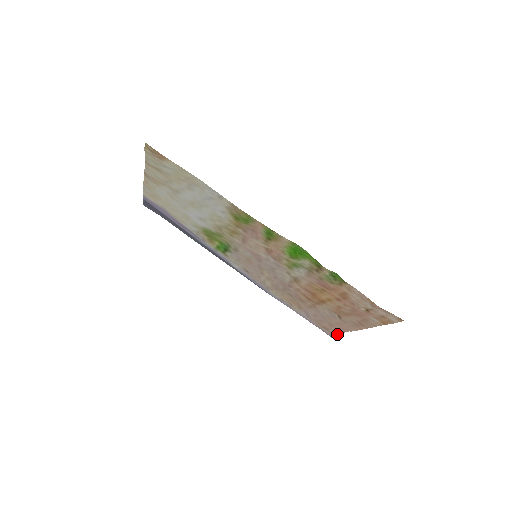
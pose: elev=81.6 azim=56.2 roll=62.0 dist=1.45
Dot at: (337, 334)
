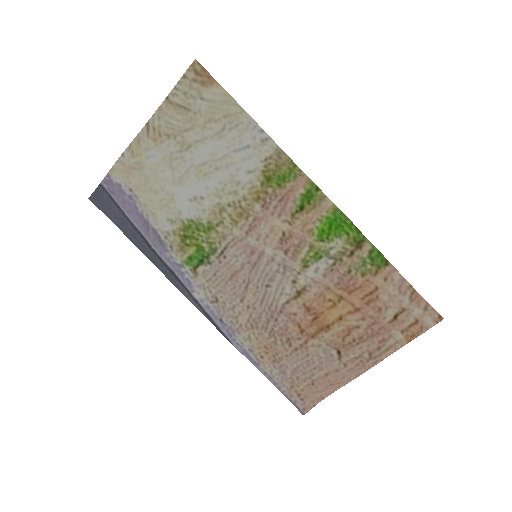
Dot at: (315, 404)
